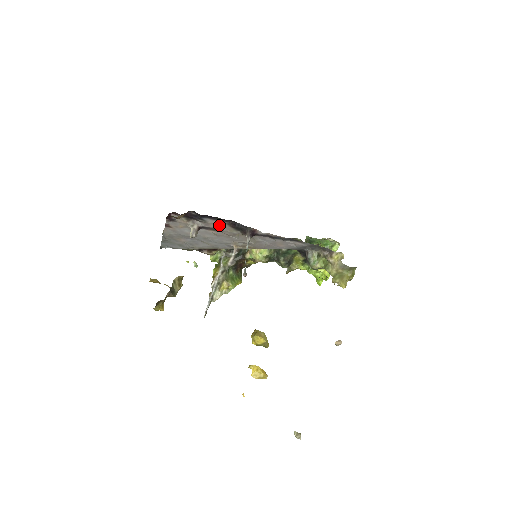
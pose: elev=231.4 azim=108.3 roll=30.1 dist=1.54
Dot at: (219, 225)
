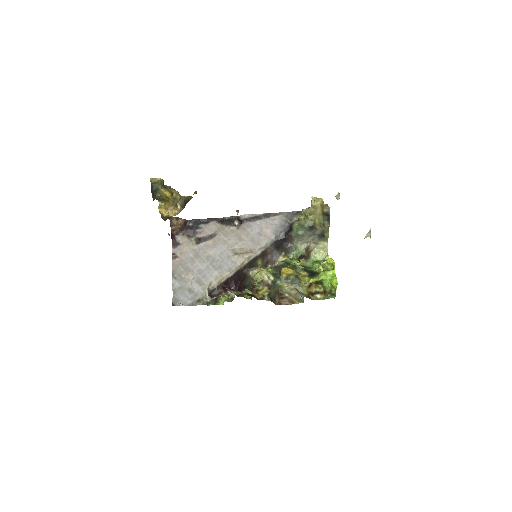
Dot at: (212, 228)
